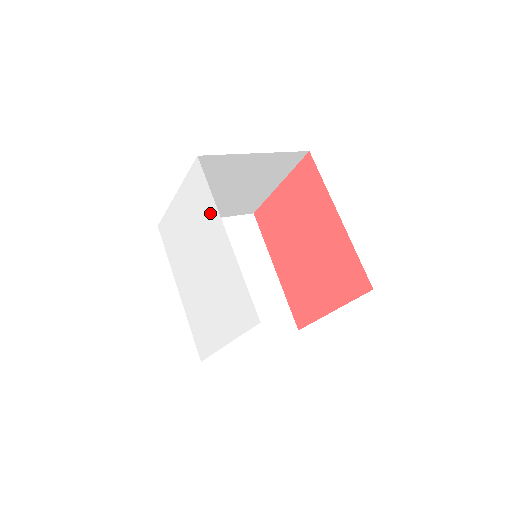
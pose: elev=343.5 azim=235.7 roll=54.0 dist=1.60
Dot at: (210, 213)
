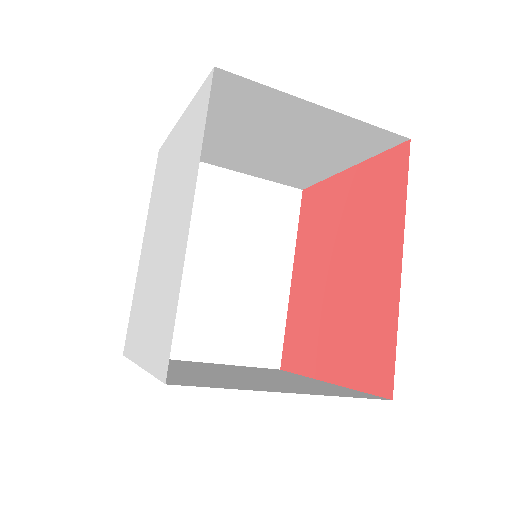
Dot at: (192, 168)
